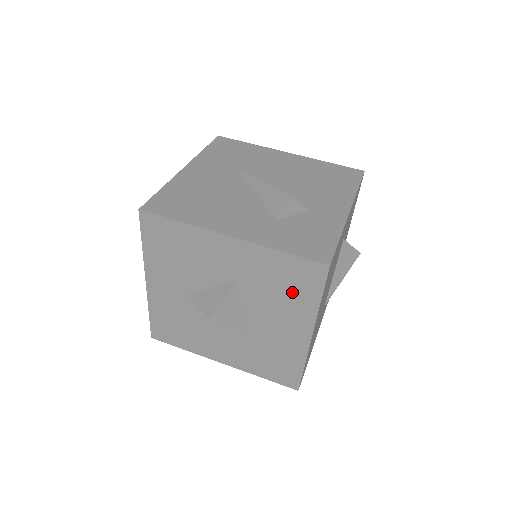
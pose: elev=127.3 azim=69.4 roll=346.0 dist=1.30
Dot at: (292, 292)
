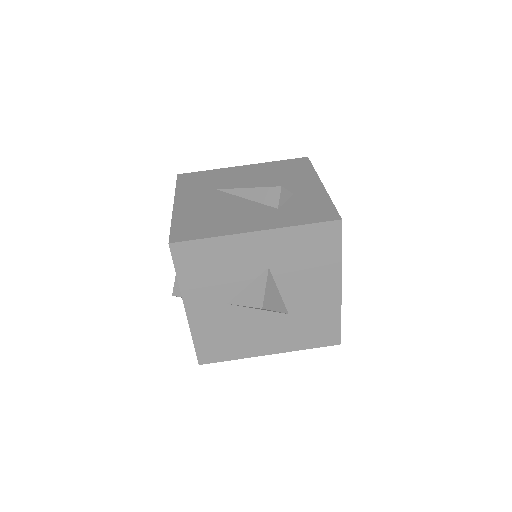
Dot at: (317, 256)
